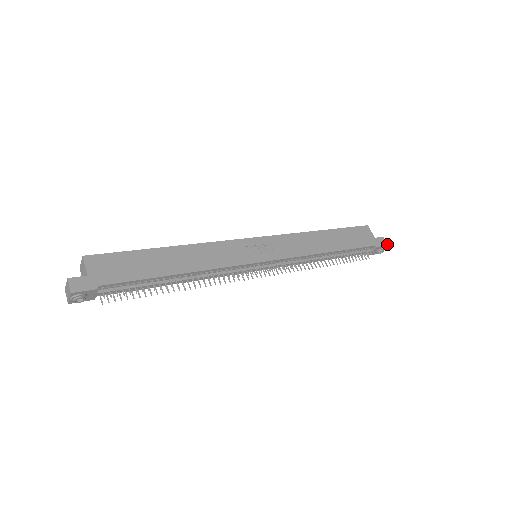
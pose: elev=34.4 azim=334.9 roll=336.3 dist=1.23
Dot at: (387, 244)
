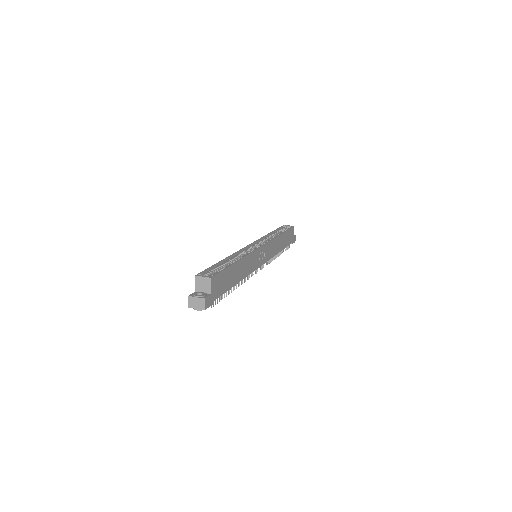
Dot at: occluded
